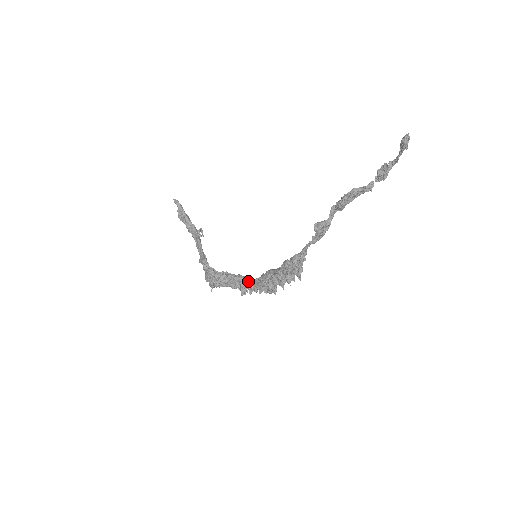
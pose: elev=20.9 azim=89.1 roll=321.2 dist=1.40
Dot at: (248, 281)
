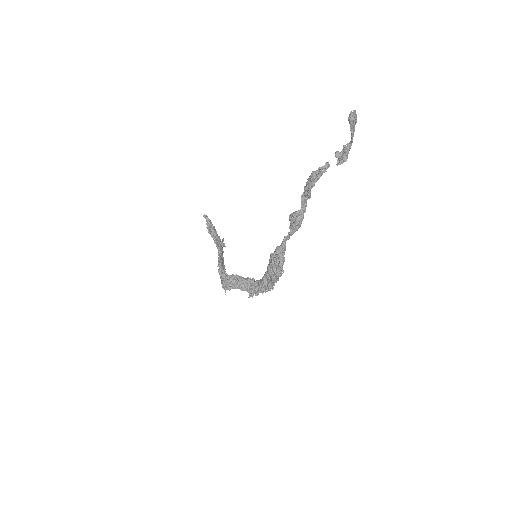
Dot at: (255, 283)
